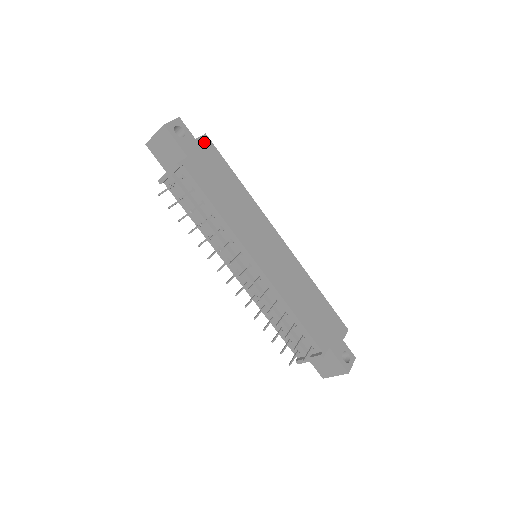
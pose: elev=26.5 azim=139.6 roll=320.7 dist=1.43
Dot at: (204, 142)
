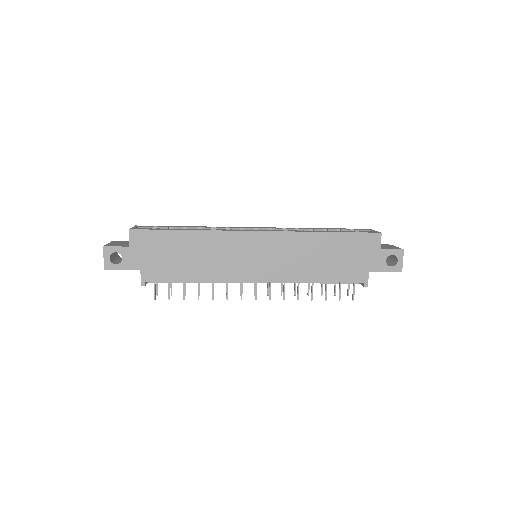
Dot at: (135, 239)
